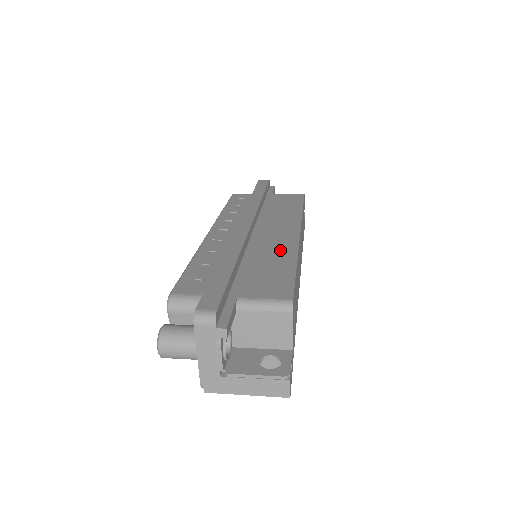
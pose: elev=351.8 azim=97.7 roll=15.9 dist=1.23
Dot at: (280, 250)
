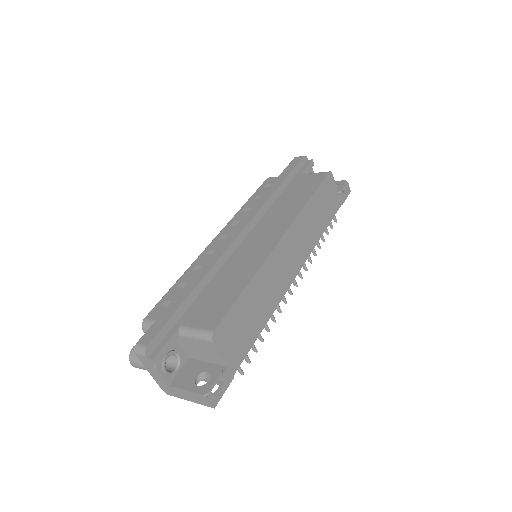
Dot at: (248, 264)
